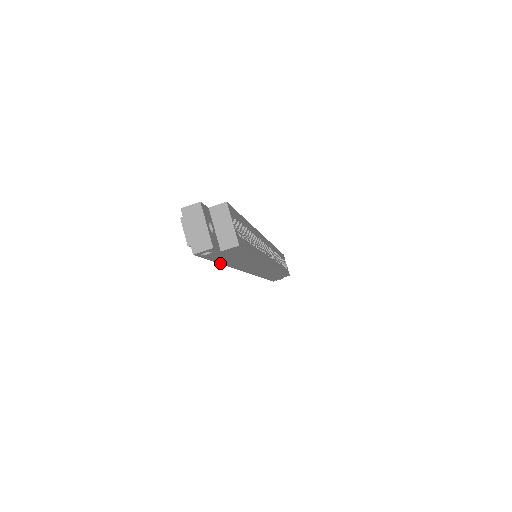
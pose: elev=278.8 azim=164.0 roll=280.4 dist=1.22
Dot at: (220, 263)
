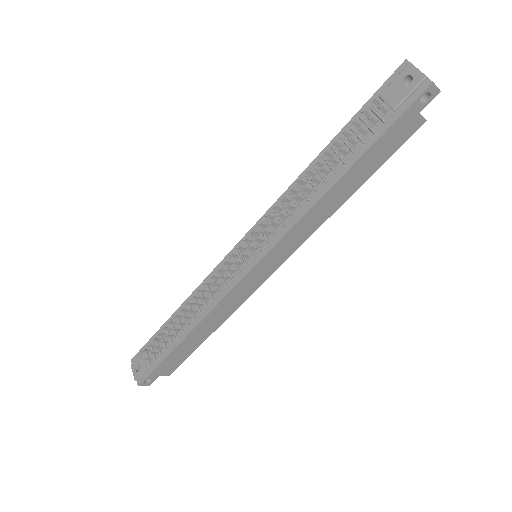
Dot at: (359, 158)
